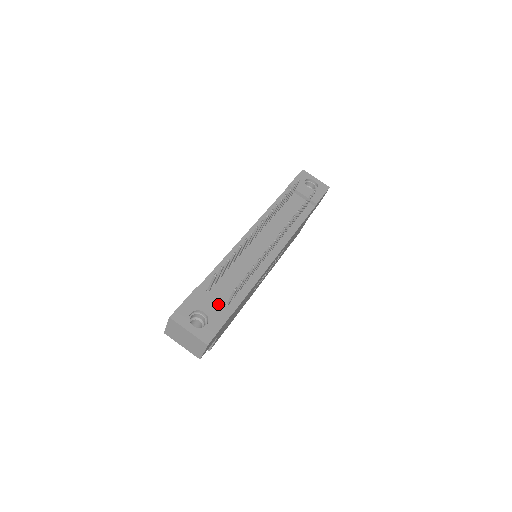
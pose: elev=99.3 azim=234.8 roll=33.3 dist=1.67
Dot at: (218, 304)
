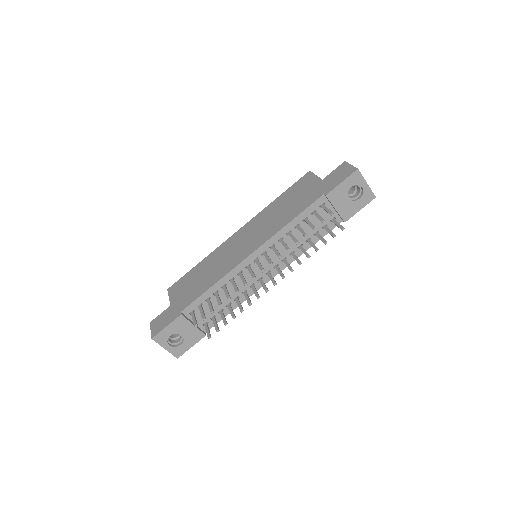
Dot at: (195, 329)
